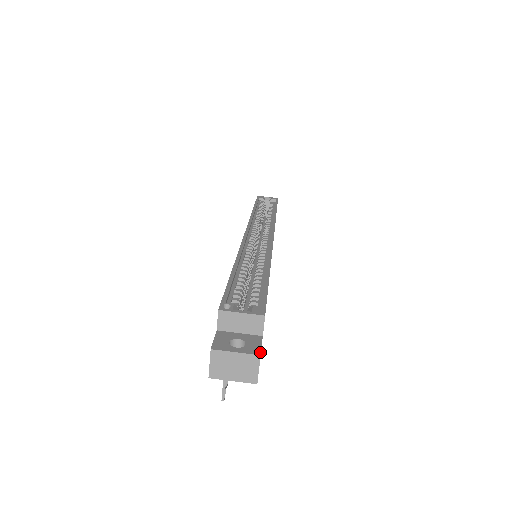
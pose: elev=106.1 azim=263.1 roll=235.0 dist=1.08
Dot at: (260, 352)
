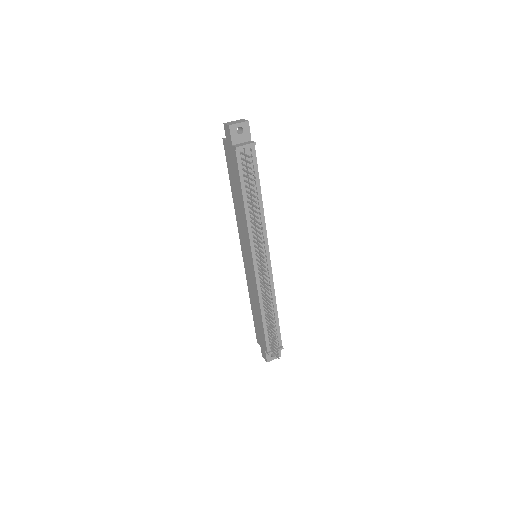
Dot at: occluded
